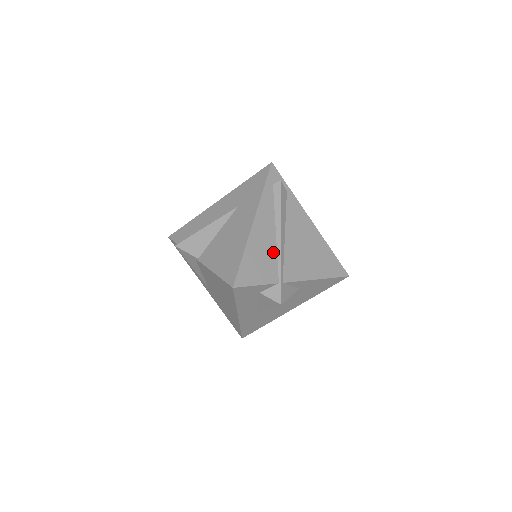
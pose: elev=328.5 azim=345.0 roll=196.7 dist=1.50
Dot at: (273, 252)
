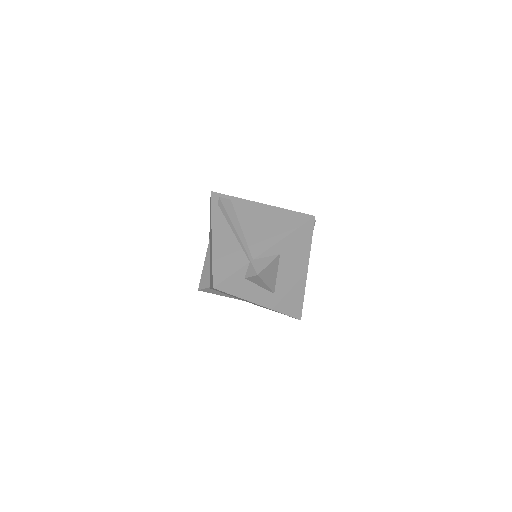
Dot at: (236, 245)
